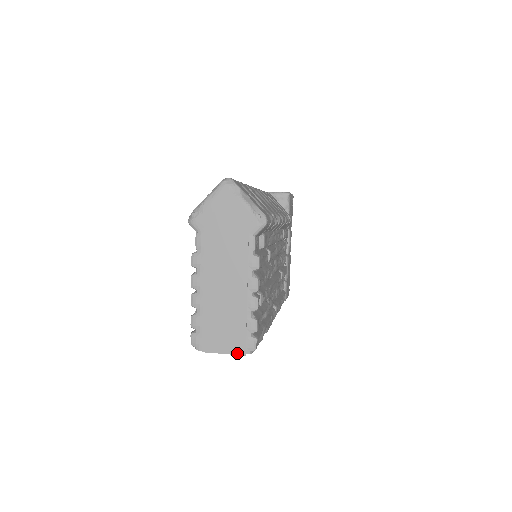
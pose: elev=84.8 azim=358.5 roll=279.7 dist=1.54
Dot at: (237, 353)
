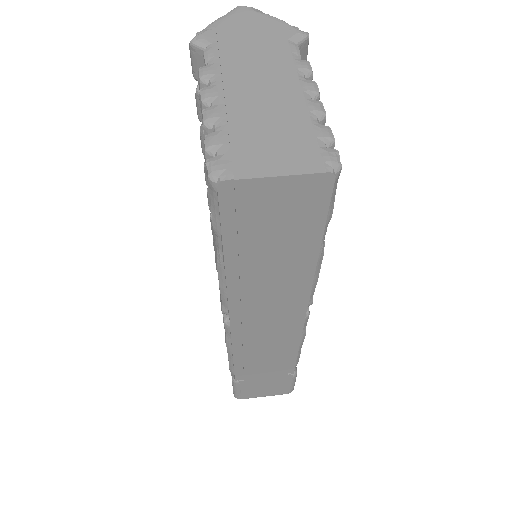
Dot at: (307, 171)
